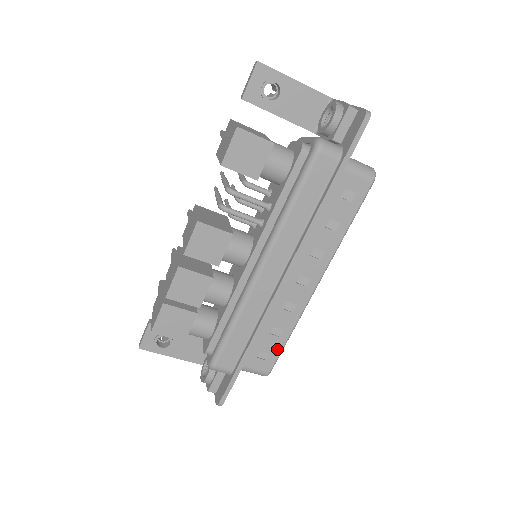
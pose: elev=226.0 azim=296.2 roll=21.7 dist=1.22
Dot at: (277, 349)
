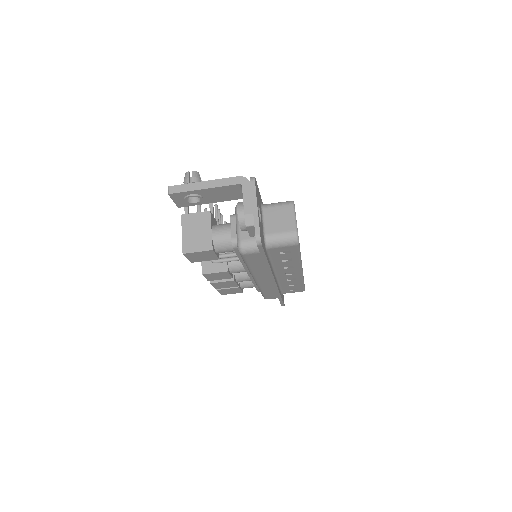
Dot at: (300, 287)
